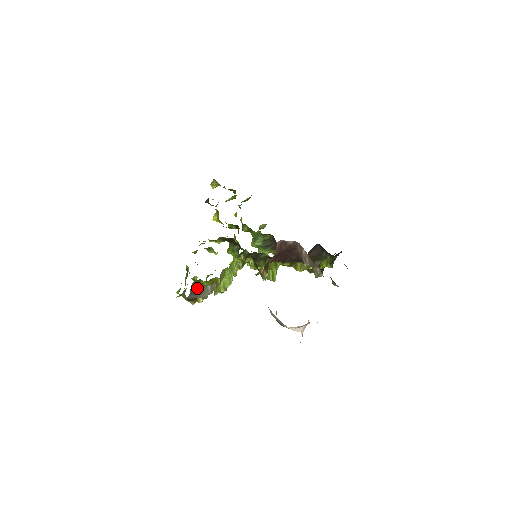
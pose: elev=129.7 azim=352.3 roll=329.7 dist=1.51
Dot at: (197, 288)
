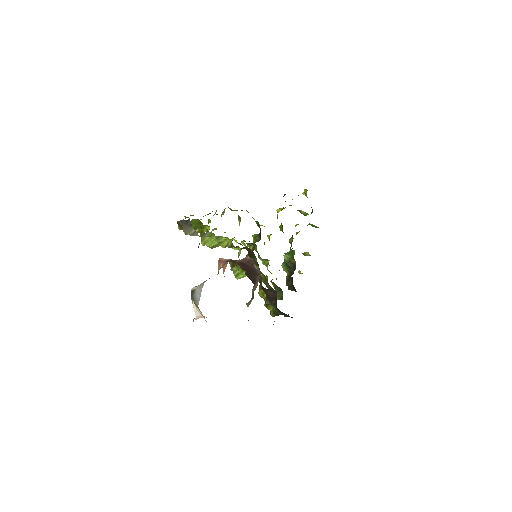
Dot at: (188, 223)
